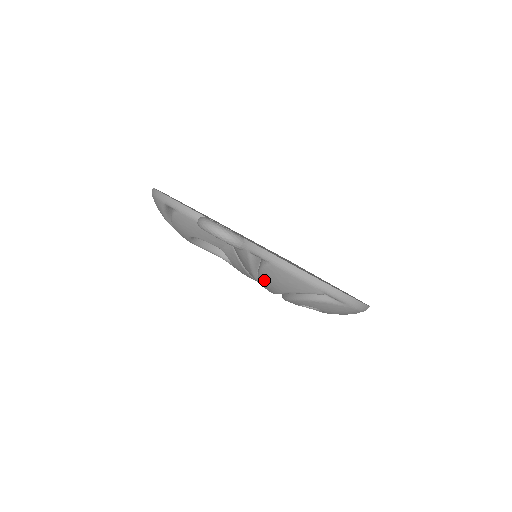
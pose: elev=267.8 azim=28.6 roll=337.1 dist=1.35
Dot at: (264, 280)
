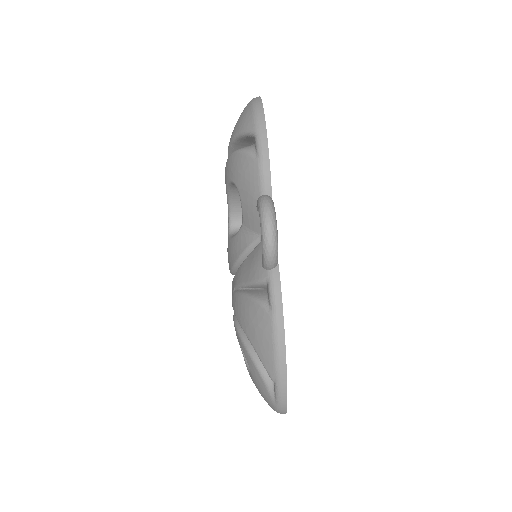
Dot at: (245, 305)
